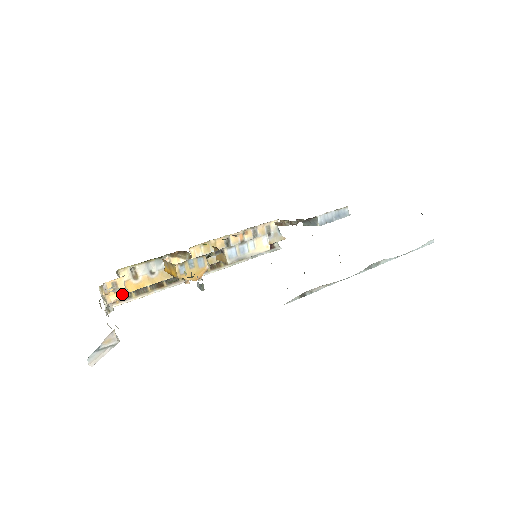
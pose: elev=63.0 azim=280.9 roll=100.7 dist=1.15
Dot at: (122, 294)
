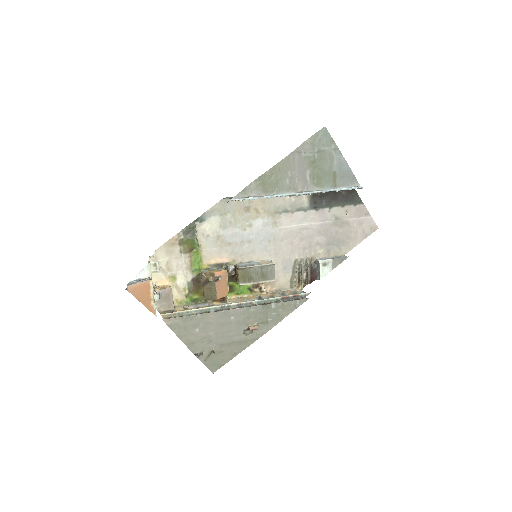
Dot at: (166, 288)
